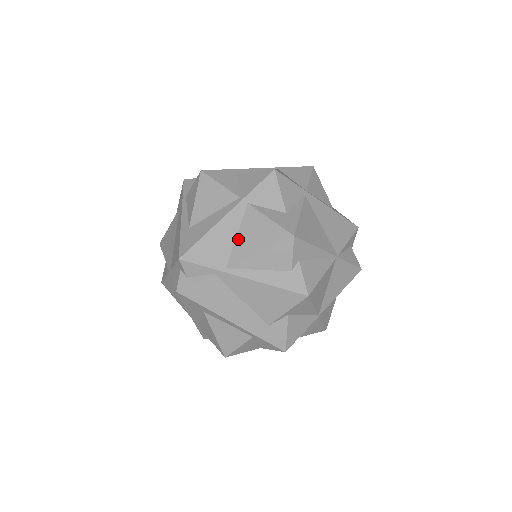
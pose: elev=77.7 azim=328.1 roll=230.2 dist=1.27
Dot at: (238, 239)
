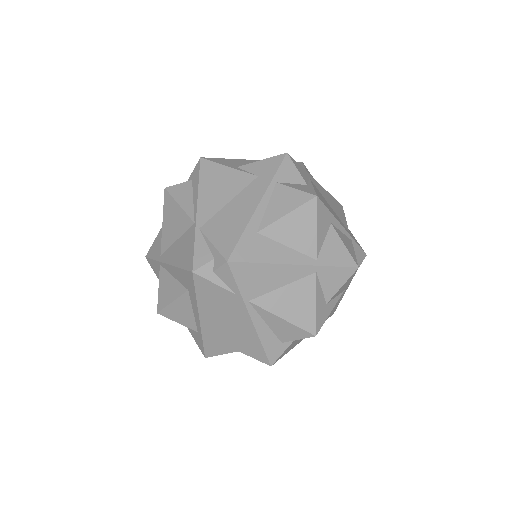
Dot at: (281, 291)
